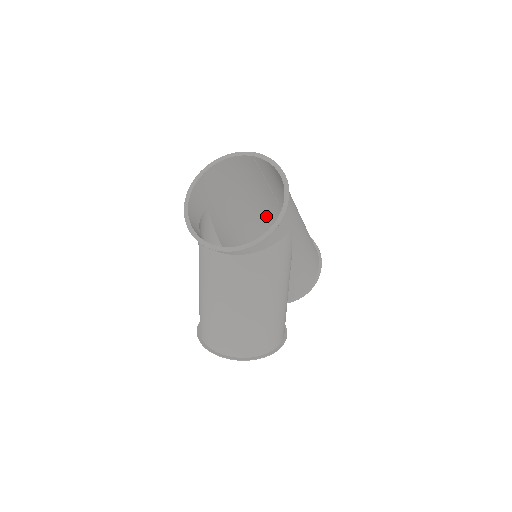
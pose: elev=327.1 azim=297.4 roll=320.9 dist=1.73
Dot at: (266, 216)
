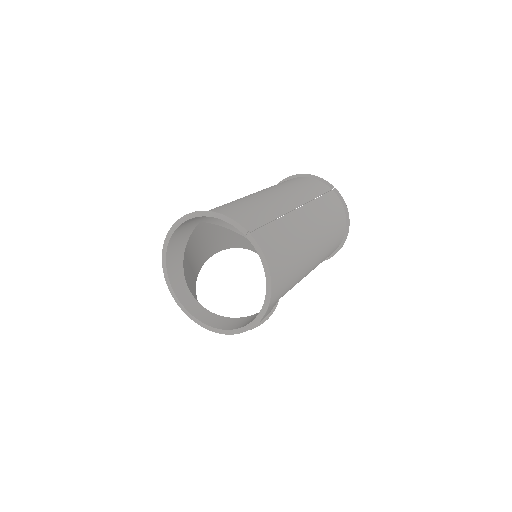
Dot at: (293, 187)
